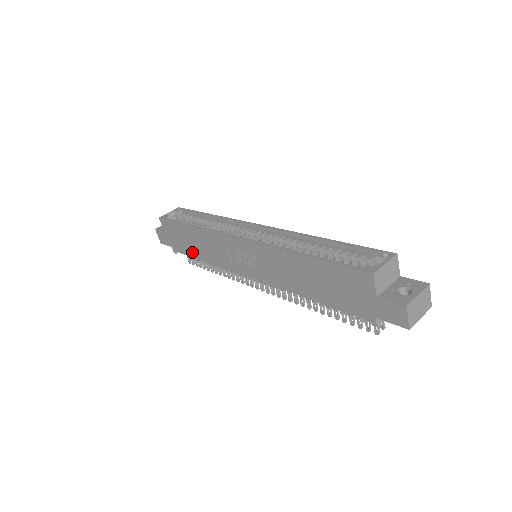
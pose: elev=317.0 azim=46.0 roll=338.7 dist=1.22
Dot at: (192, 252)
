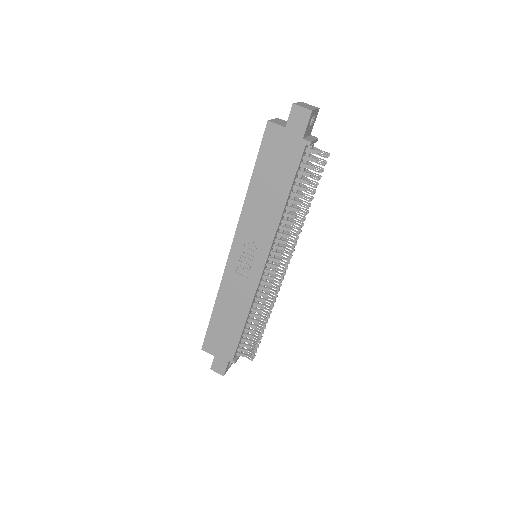
Dot at: (236, 331)
